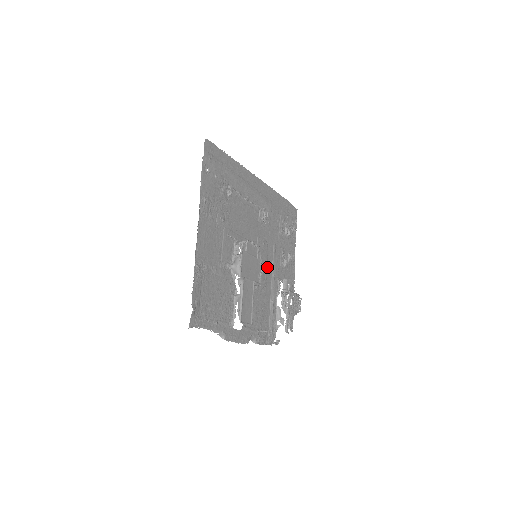
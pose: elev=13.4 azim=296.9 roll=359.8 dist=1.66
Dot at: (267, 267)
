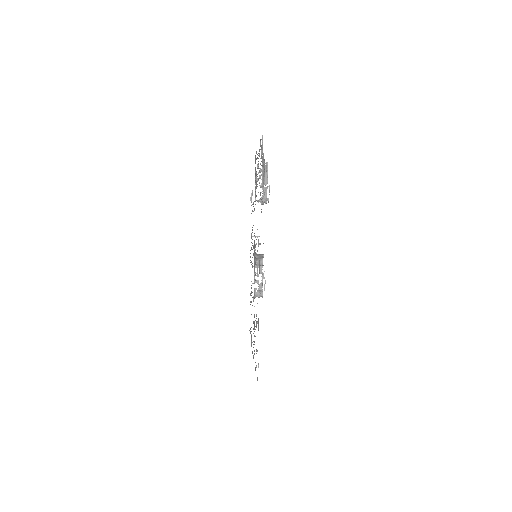
Dot at: occluded
